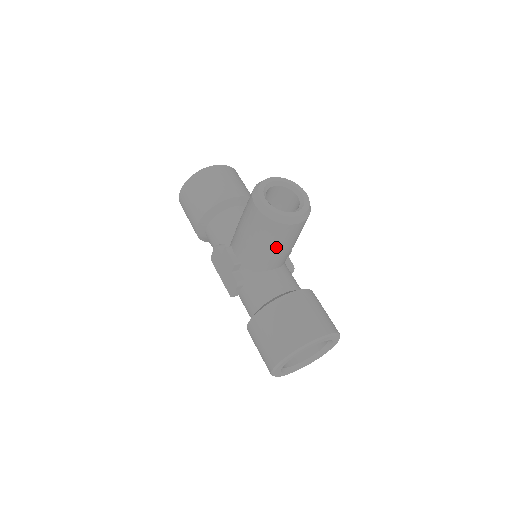
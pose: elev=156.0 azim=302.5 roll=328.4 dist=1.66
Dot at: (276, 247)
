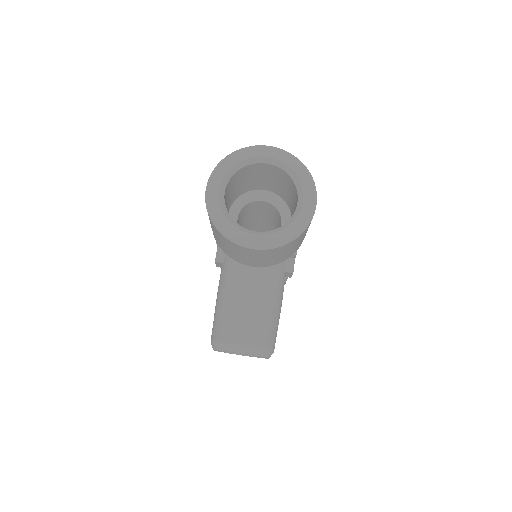
Dot at: occluded
